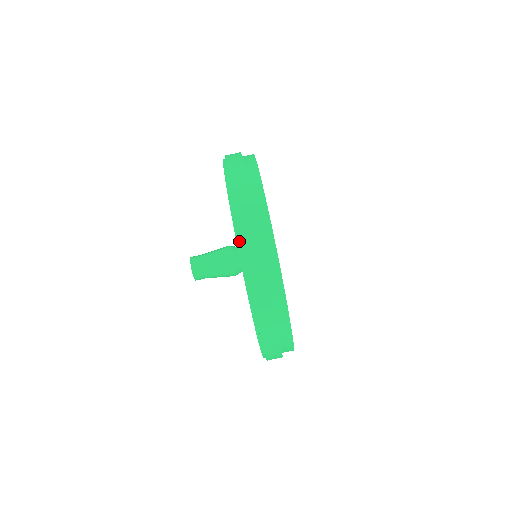
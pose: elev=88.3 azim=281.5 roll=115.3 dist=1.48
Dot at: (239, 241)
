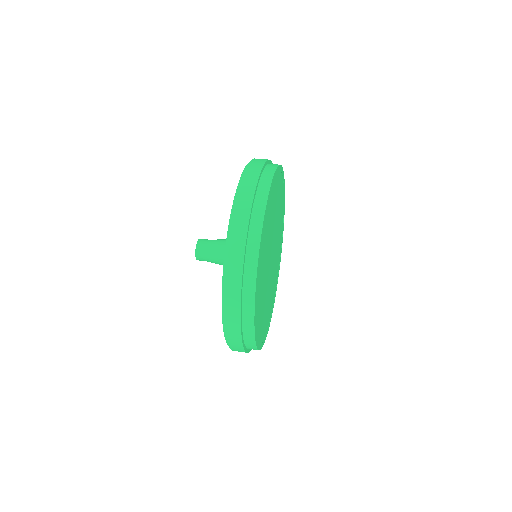
Dot at: occluded
